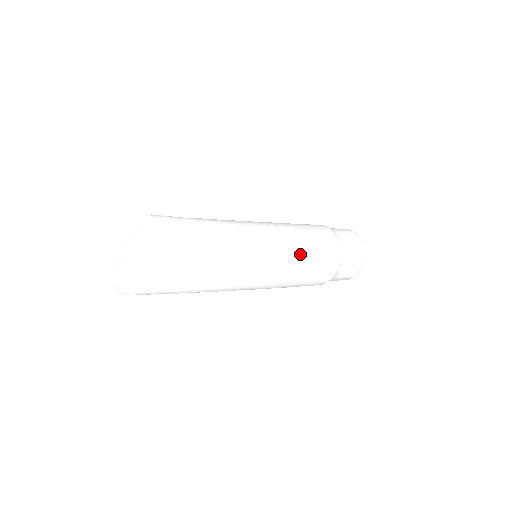
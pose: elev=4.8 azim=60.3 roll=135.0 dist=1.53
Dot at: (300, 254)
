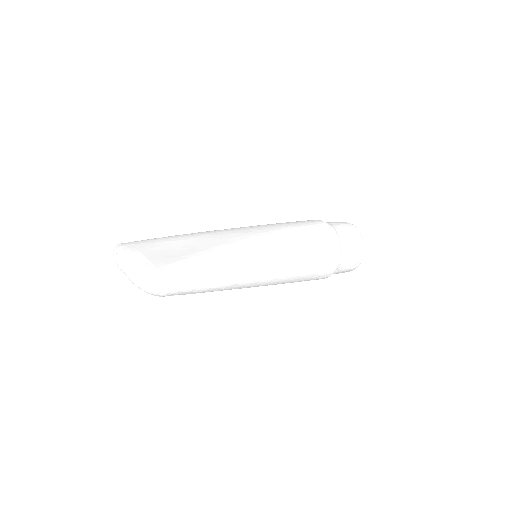
Dot at: (291, 282)
